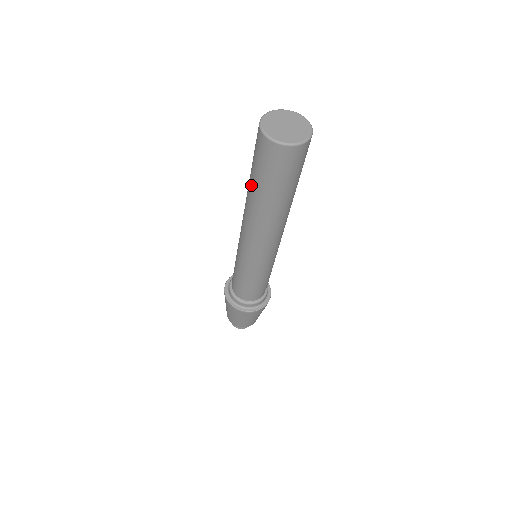
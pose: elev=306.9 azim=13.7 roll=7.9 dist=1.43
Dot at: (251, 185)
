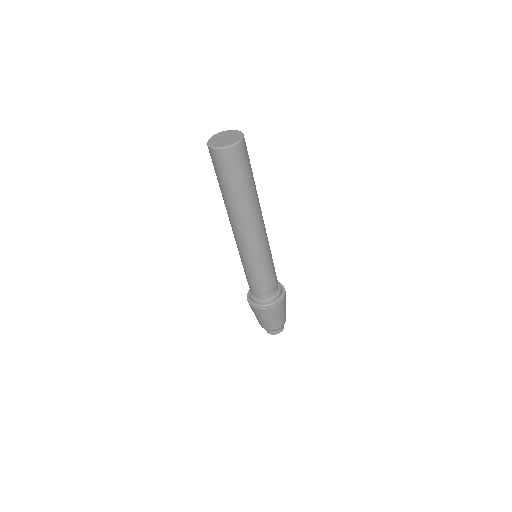
Dot at: (221, 190)
